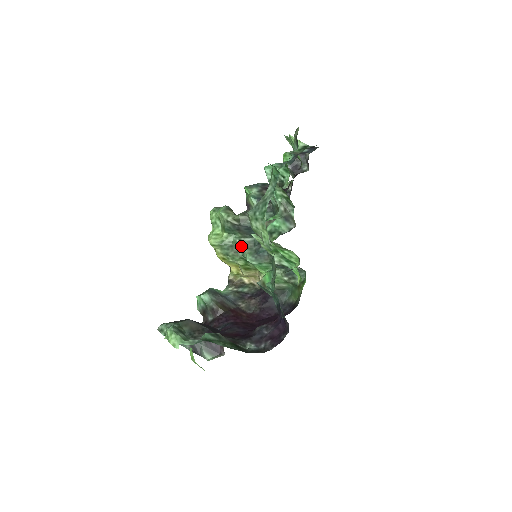
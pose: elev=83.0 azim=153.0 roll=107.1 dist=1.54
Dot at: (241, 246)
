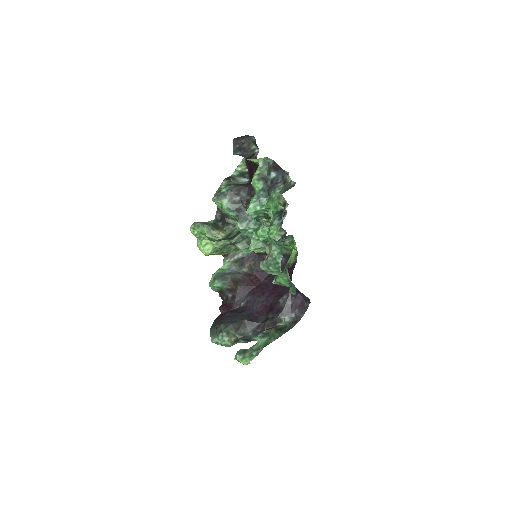
Dot at: (232, 244)
